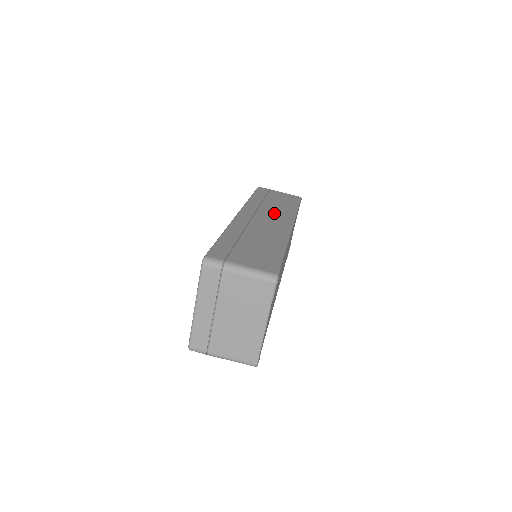
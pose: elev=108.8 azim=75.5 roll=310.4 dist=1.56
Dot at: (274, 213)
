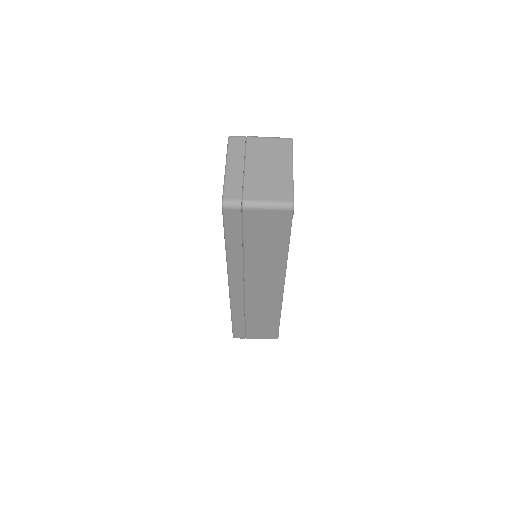
Dot at: occluded
